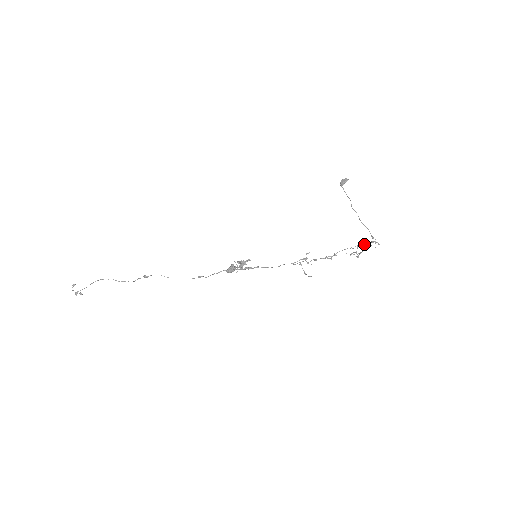
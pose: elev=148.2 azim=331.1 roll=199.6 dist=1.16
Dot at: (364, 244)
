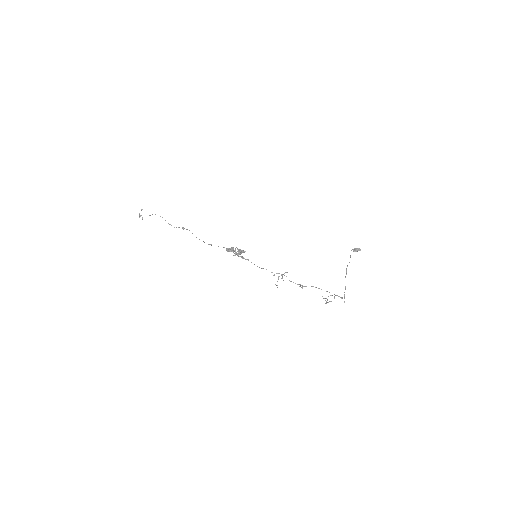
Dot at: occluded
